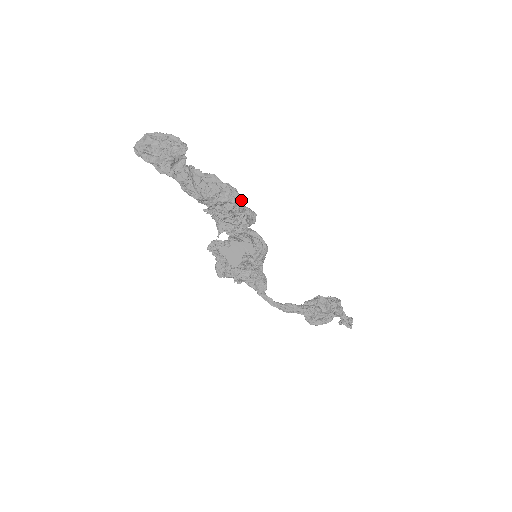
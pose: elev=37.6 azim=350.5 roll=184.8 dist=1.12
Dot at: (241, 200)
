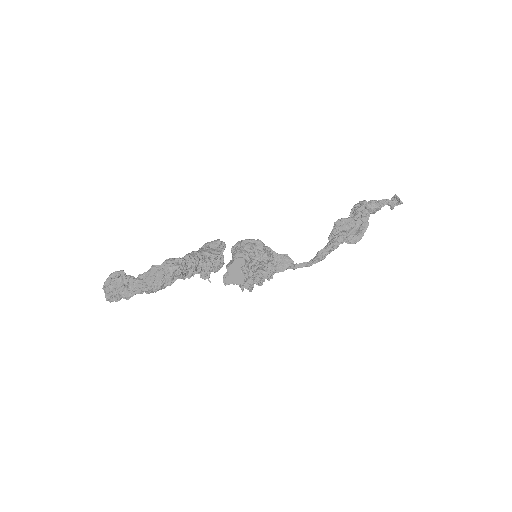
Dot at: (186, 256)
